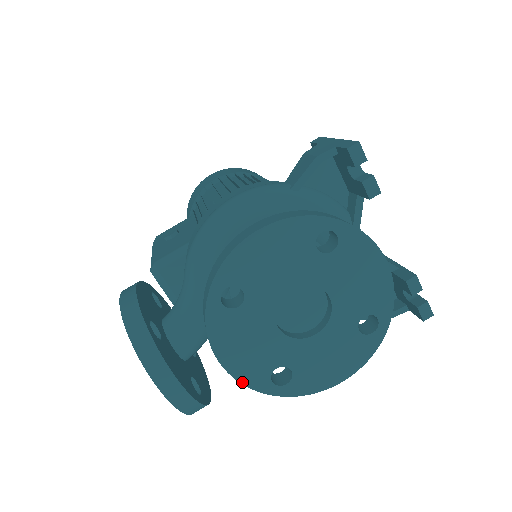
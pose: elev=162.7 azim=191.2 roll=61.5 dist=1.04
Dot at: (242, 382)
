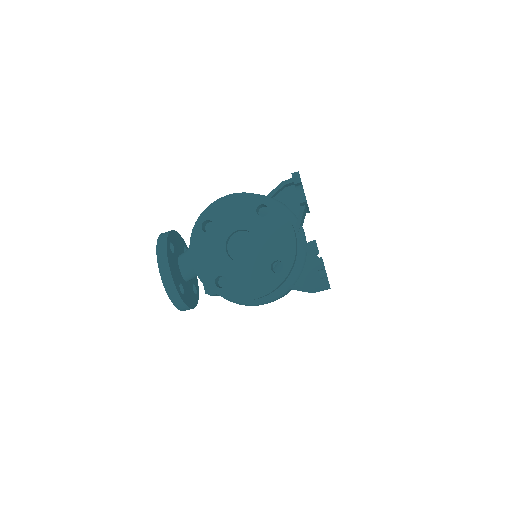
Dot at: (199, 277)
